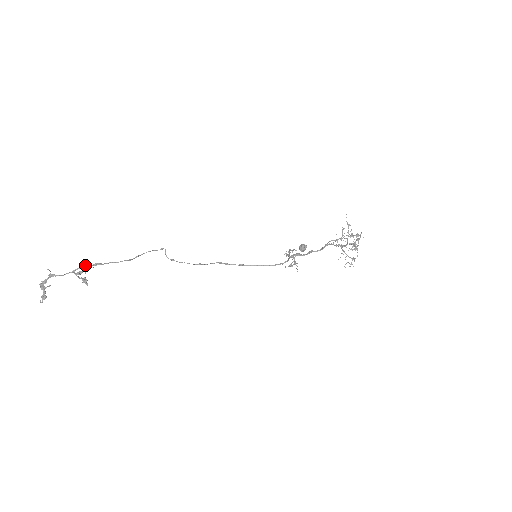
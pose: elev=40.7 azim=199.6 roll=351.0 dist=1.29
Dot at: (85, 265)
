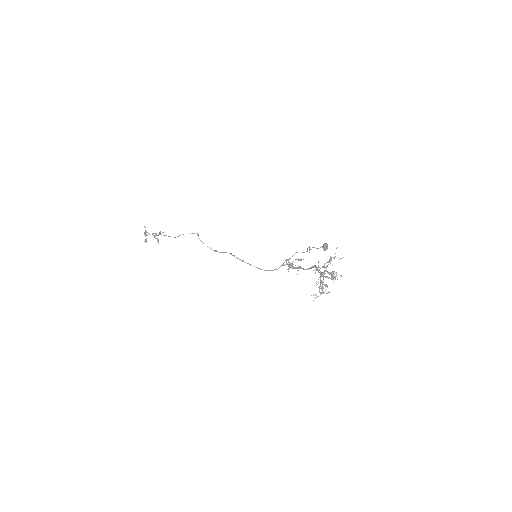
Dot at: (155, 233)
